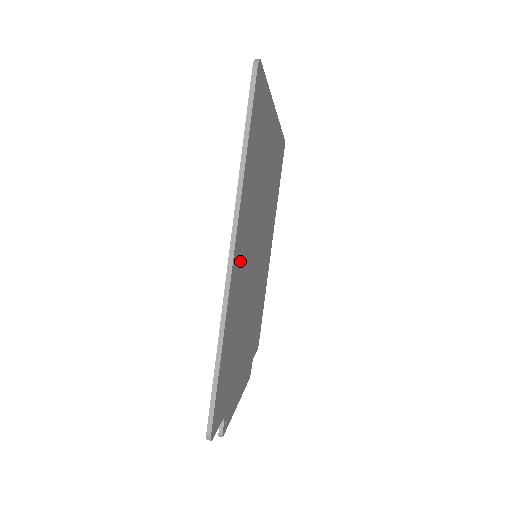
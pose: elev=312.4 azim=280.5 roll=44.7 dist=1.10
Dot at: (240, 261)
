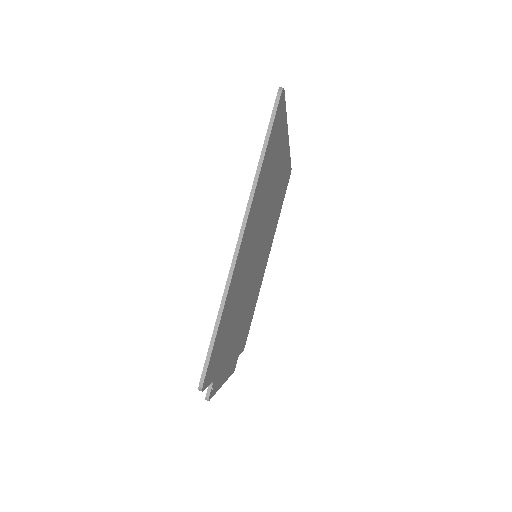
Dot at: (246, 246)
